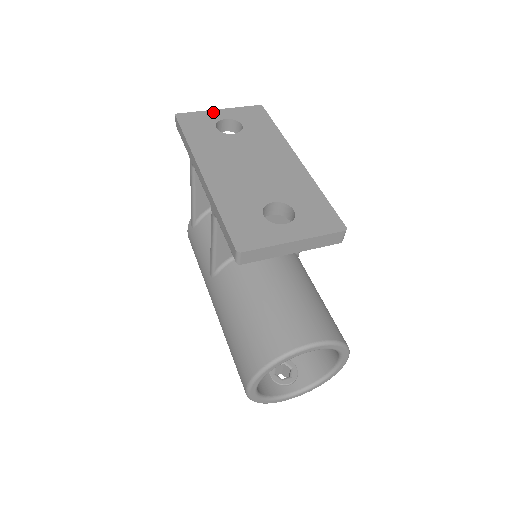
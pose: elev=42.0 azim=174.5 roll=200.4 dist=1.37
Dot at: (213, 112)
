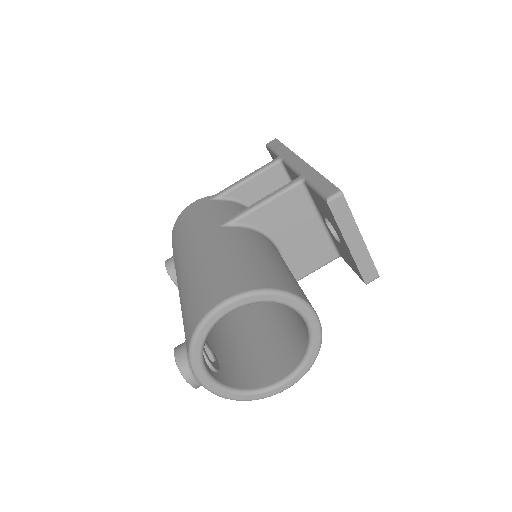
Dot at: occluded
